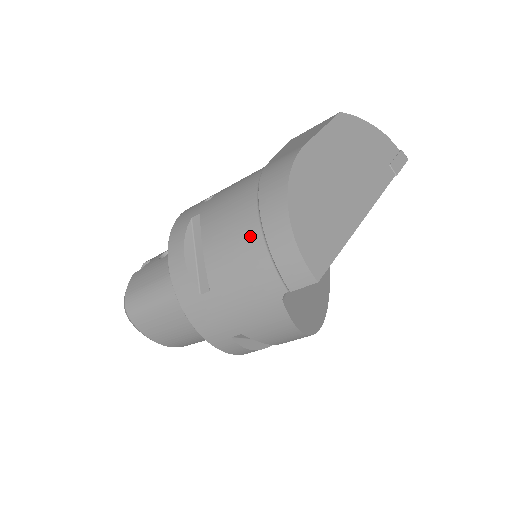
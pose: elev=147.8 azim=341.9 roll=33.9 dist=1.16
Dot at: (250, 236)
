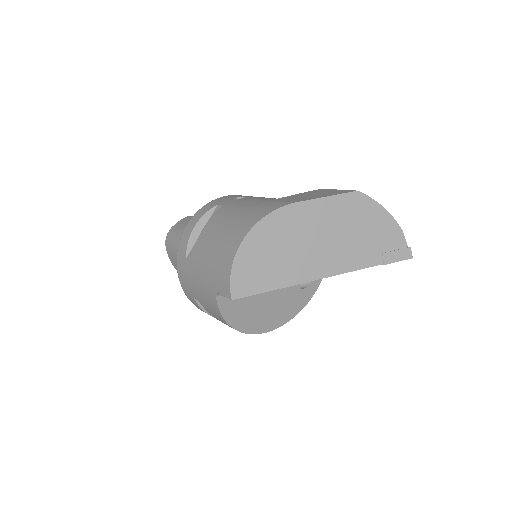
Dot at: (220, 242)
